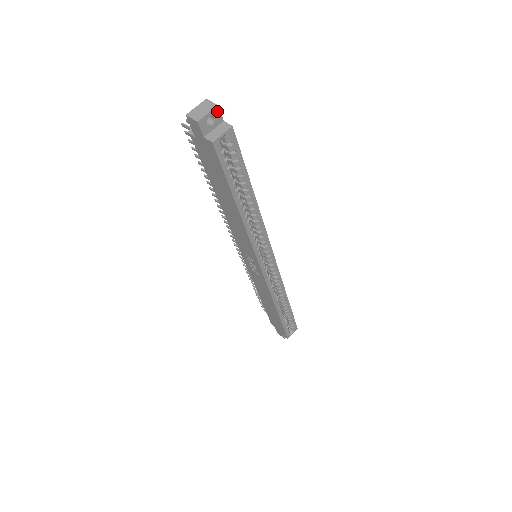
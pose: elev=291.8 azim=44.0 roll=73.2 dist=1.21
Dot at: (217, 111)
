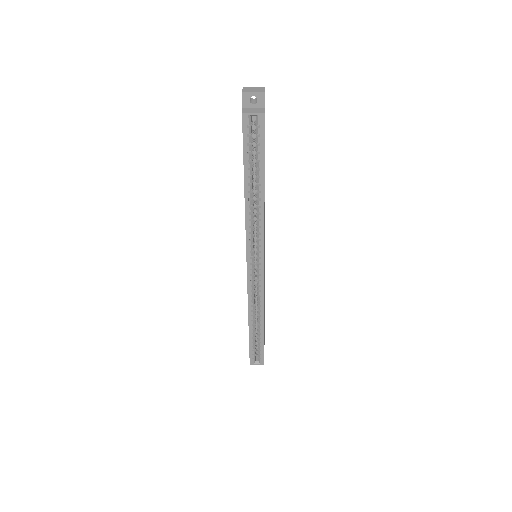
Dot at: (262, 97)
